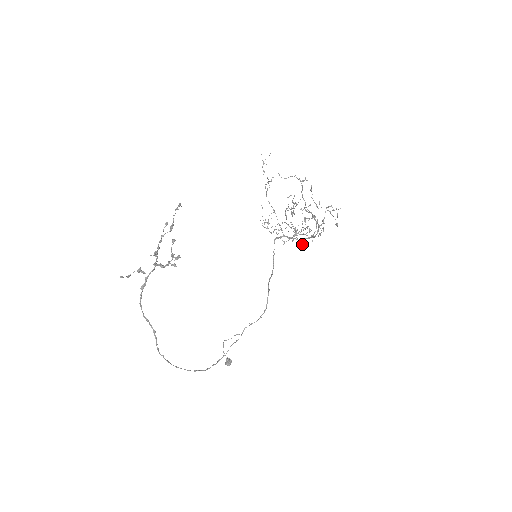
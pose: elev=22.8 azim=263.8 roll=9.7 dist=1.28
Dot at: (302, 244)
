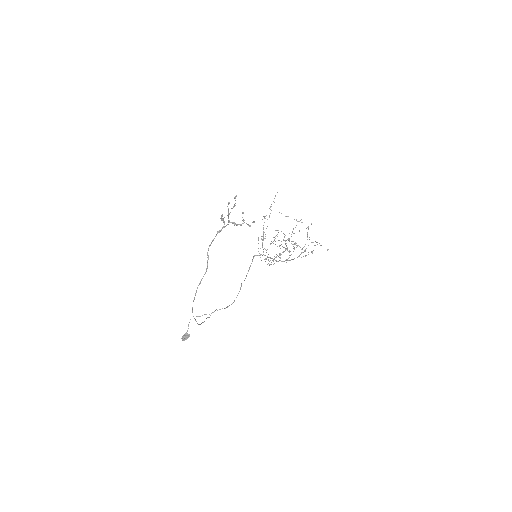
Dot at: occluded
